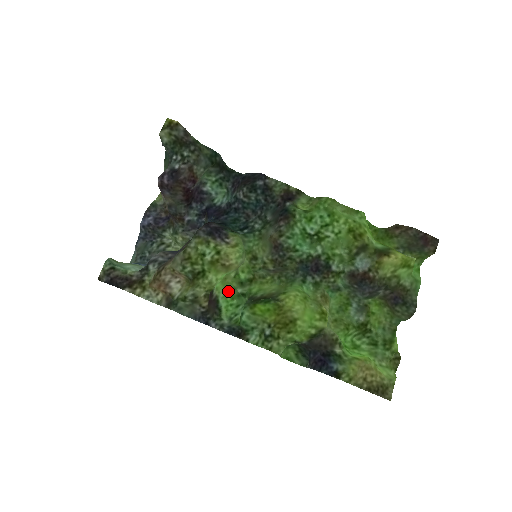
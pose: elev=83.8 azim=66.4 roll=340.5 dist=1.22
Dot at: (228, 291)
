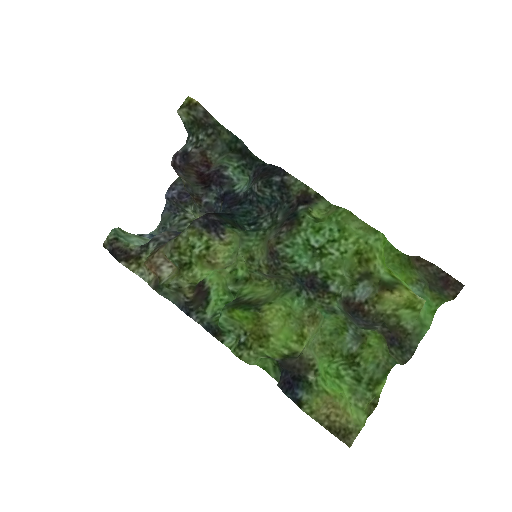
Dot at: (222, 285)
